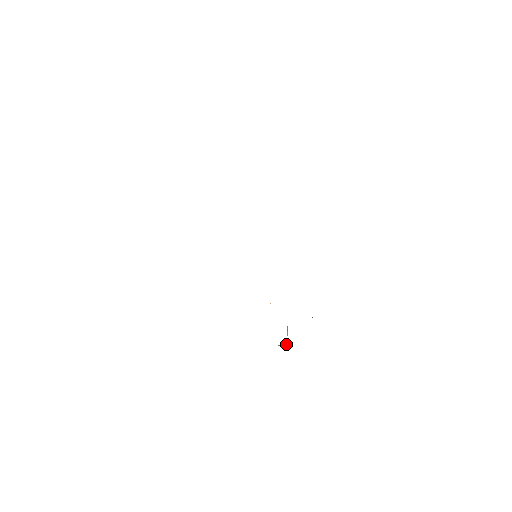
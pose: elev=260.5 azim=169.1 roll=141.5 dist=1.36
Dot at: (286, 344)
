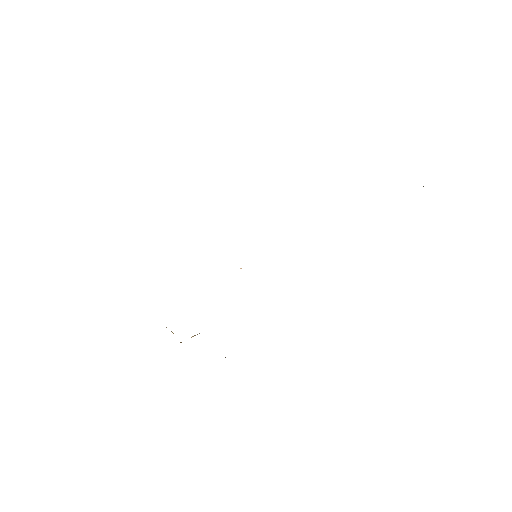
Dot at: occluded
